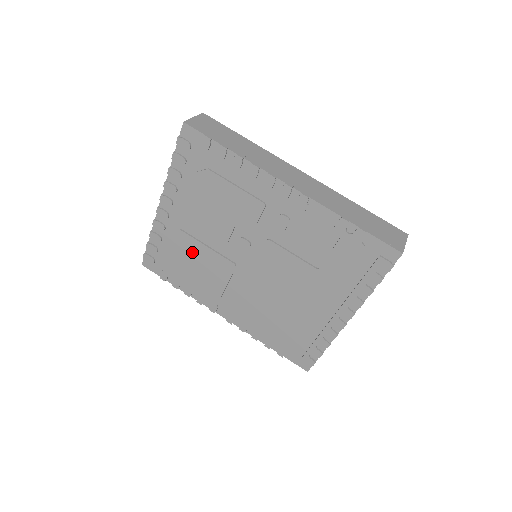
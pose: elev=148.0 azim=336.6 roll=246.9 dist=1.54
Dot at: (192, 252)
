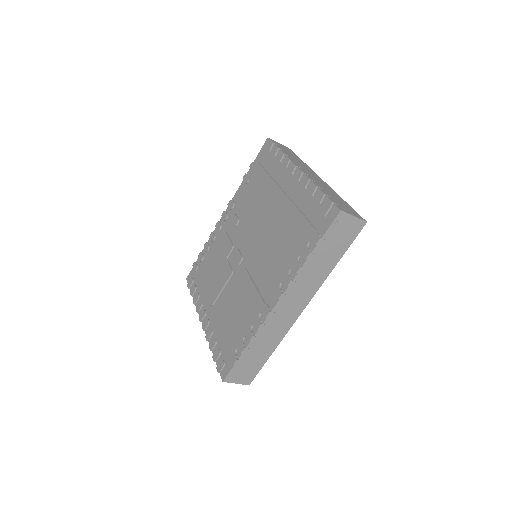
Dot at: (228, 309)
